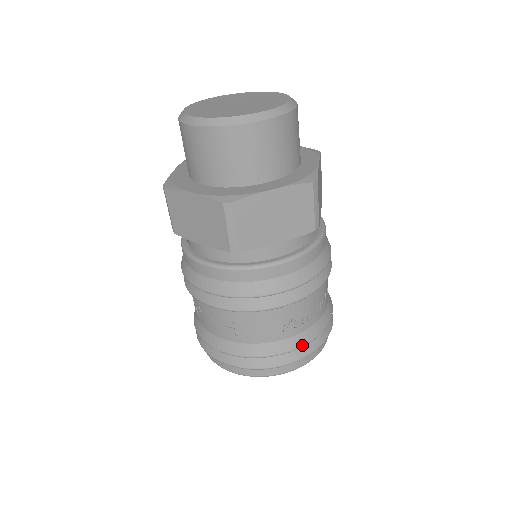
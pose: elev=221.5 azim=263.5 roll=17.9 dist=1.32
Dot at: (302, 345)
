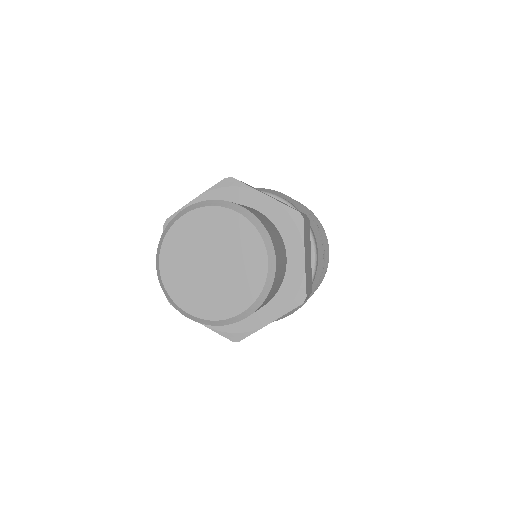
Dot at: occluded
